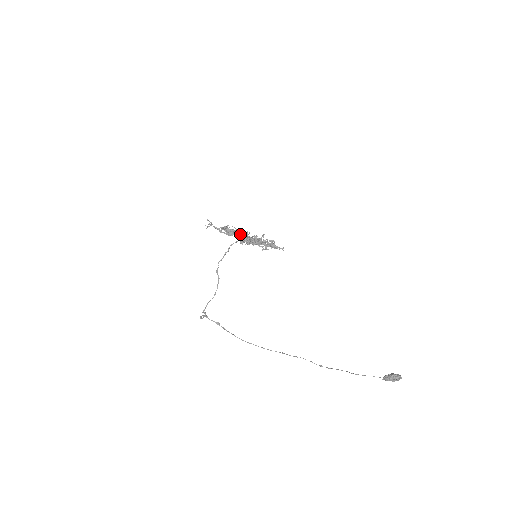
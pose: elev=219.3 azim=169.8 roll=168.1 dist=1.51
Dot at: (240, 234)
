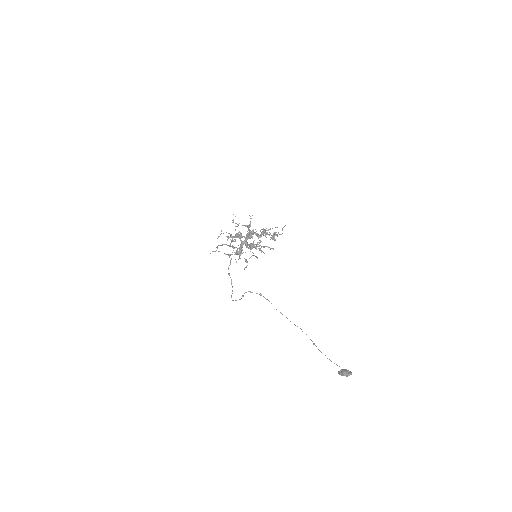
Dot at: (244, 236)
